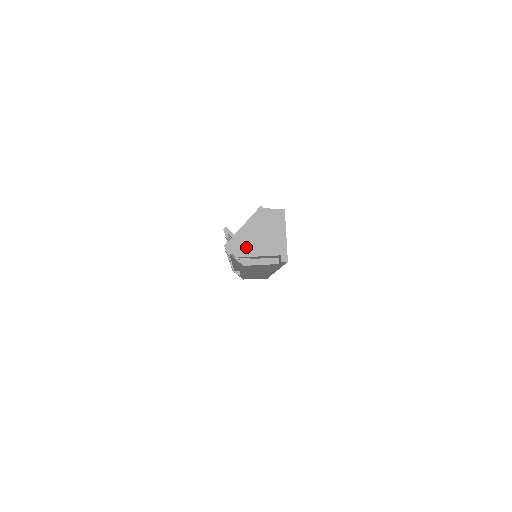
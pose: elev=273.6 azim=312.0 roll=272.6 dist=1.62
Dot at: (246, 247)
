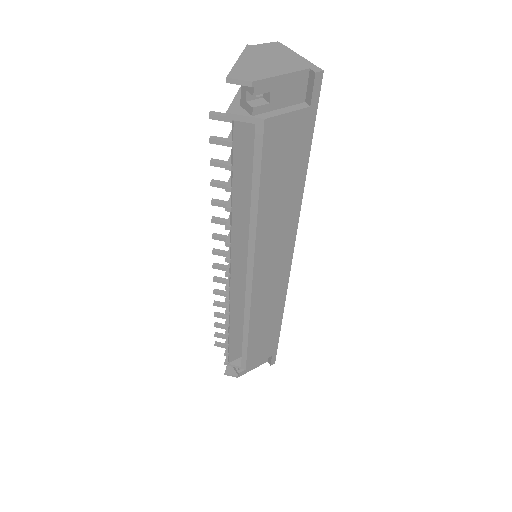
Dot at: (258, 72)
